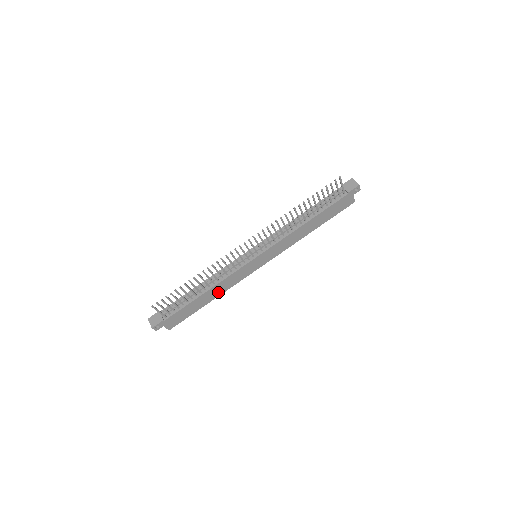
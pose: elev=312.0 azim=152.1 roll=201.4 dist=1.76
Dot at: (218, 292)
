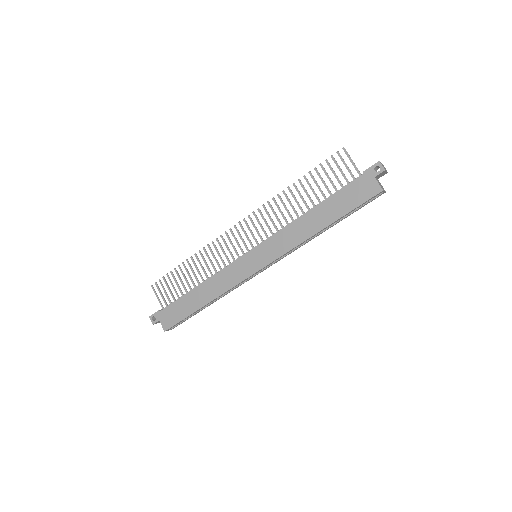
Dot at: (212, 293)
